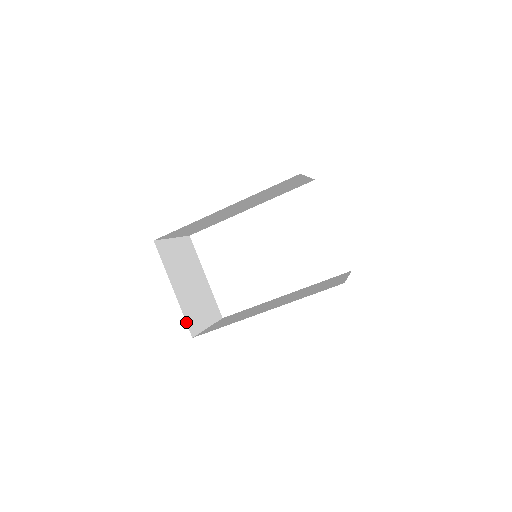
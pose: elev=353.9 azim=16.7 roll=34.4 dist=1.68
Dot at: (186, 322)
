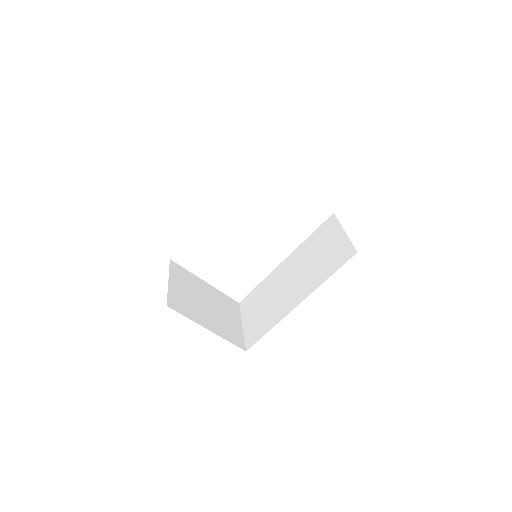
Dot at: occluded
